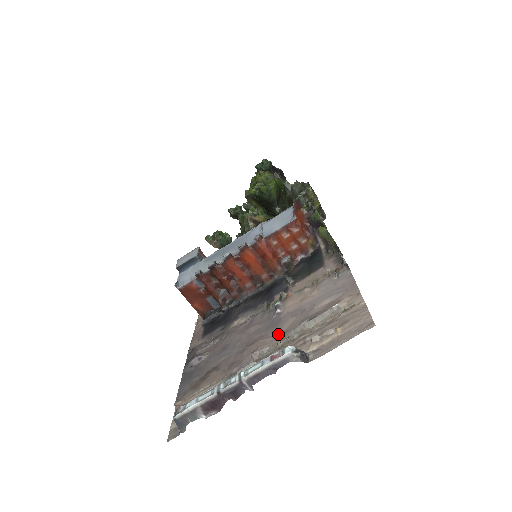
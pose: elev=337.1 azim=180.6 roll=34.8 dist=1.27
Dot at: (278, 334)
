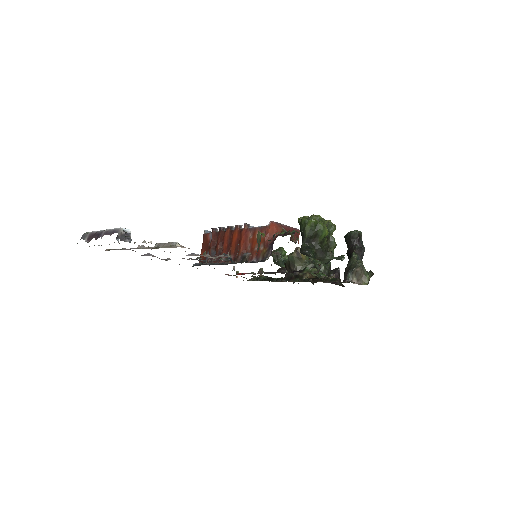
Dot at: occluded
